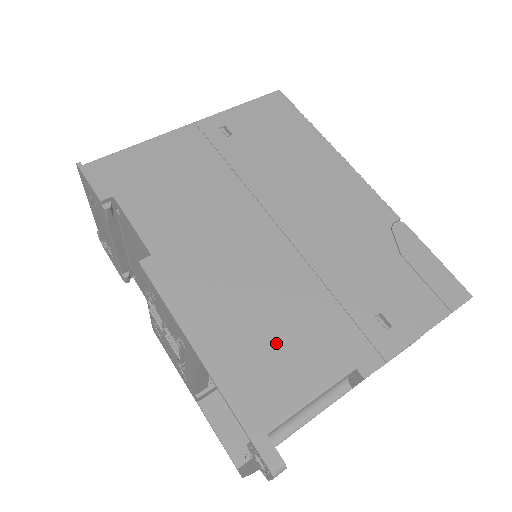
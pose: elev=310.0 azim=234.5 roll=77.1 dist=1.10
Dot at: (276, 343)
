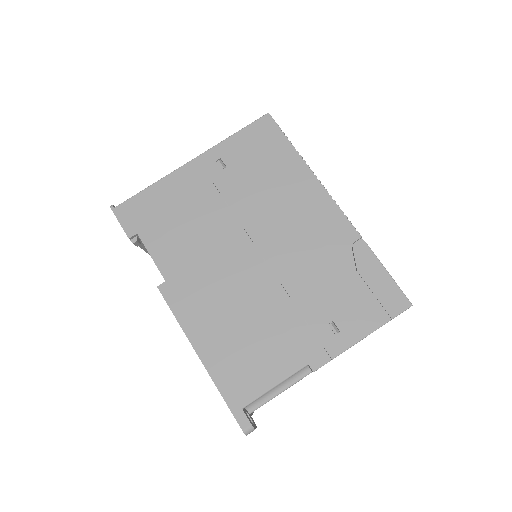
Dot at: (252, 346)
